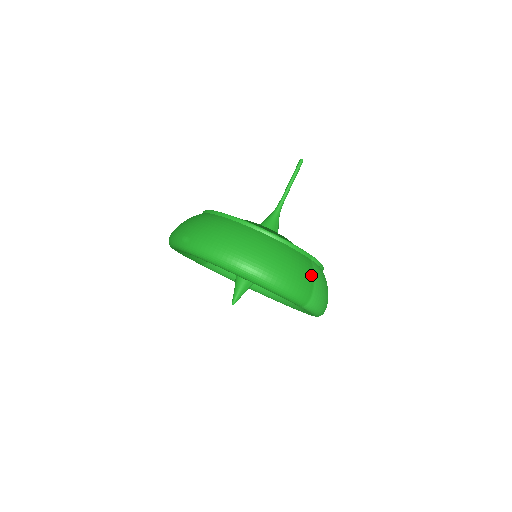
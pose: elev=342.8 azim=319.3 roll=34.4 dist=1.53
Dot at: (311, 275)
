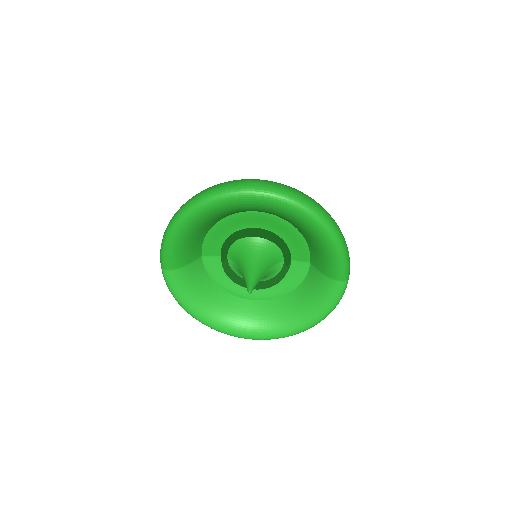
Dot at: occluded
